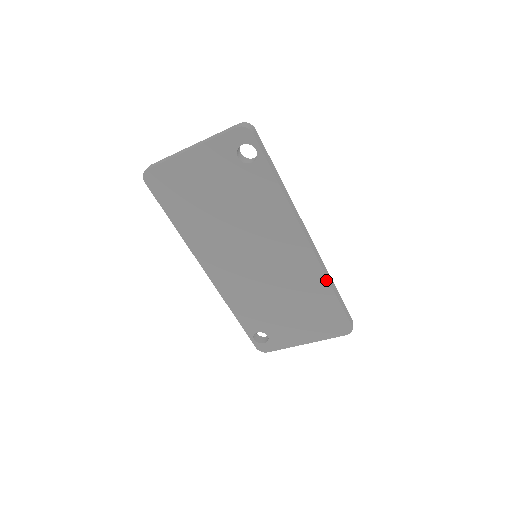
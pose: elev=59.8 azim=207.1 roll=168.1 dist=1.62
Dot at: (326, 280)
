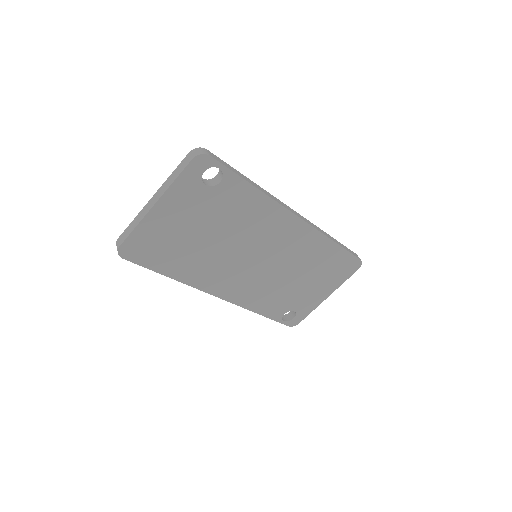
Dot at: (326, 238)
